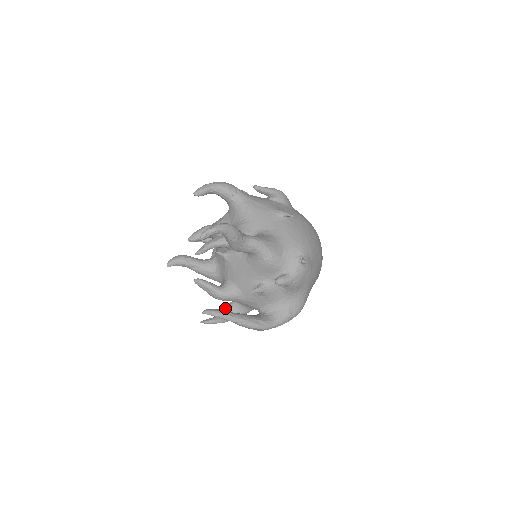
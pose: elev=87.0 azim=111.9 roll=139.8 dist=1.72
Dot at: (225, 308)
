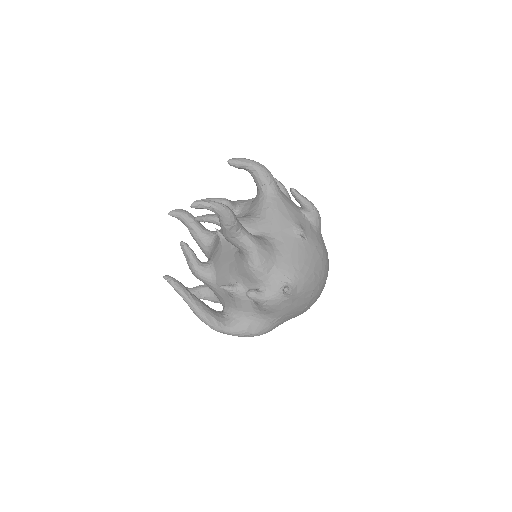
Dot at: (203, 285)
